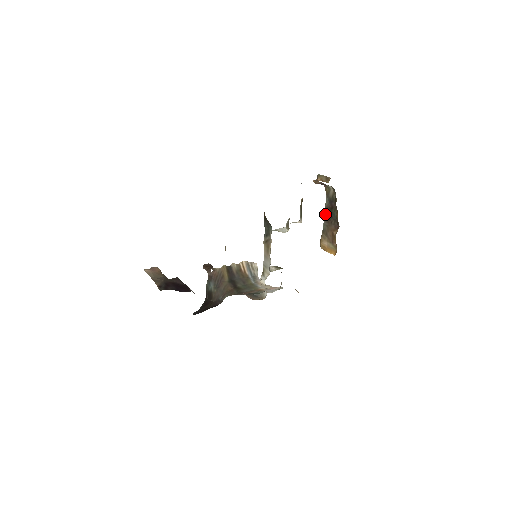
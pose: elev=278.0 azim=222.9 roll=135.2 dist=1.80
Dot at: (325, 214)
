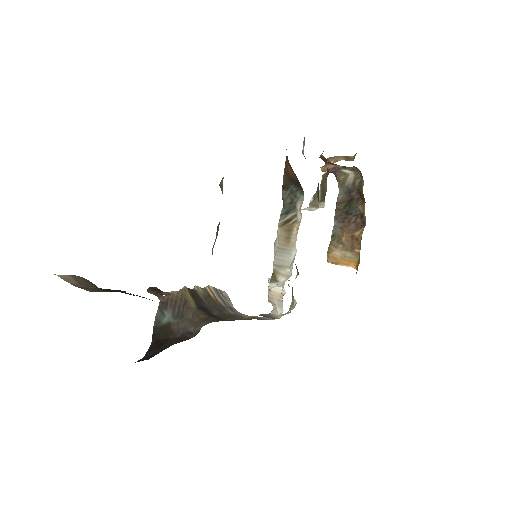
Dot at: (338, 211)
